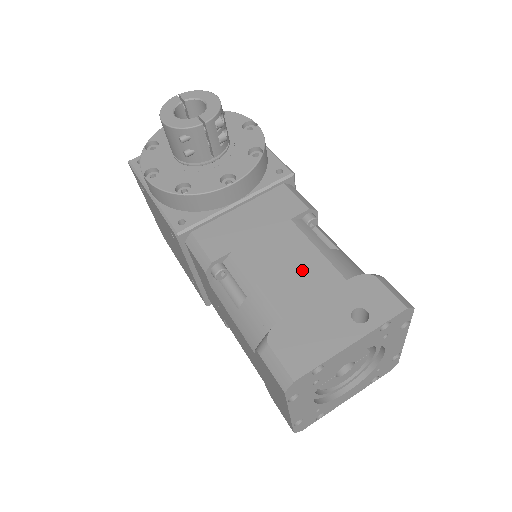
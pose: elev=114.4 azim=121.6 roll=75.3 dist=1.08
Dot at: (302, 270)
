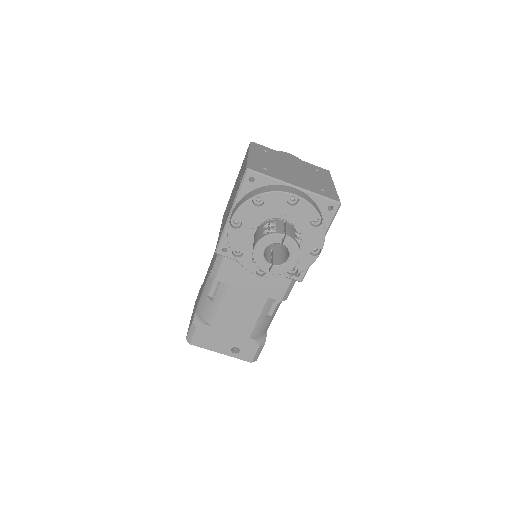
Dot at: (241, 320)
